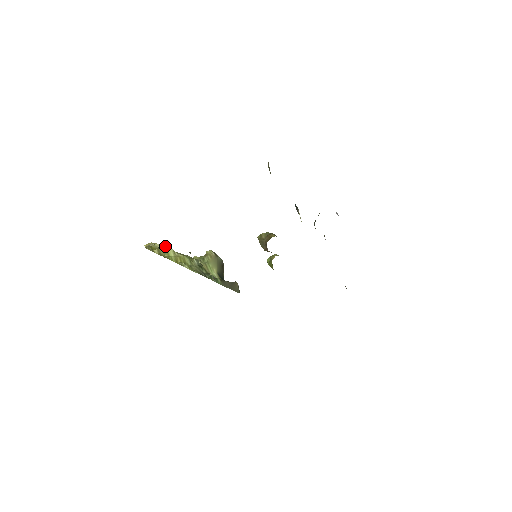
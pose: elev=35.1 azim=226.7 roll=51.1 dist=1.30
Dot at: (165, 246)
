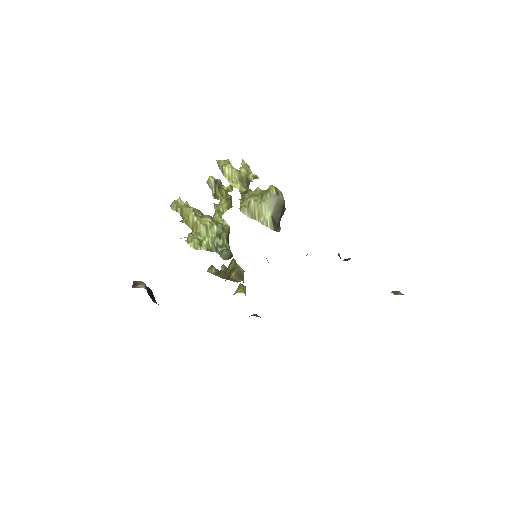
Dot at: (233, 168)
